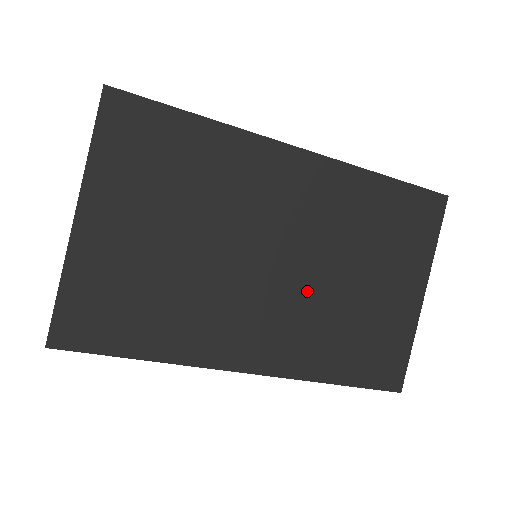
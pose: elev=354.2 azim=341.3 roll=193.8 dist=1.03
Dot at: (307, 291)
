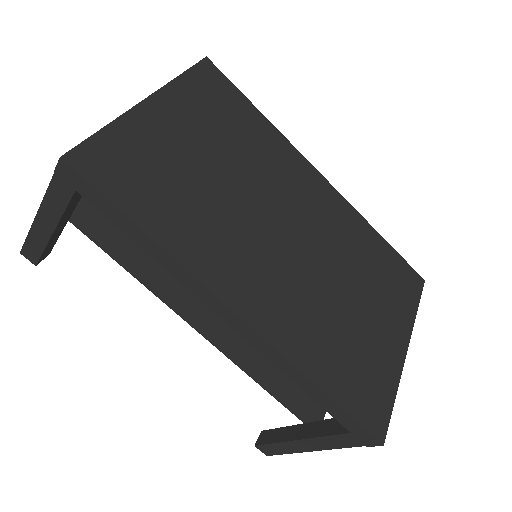
Dot at: (309, 276)
